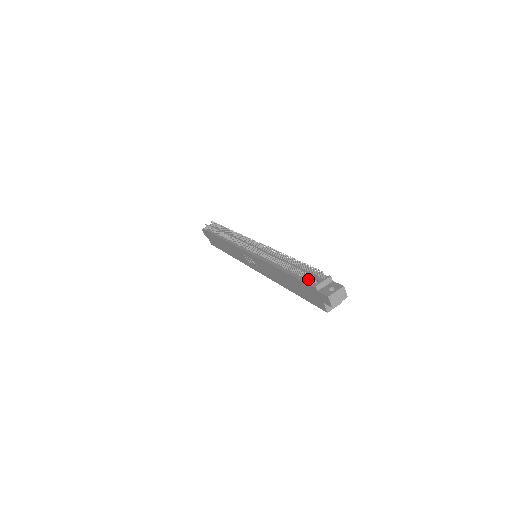
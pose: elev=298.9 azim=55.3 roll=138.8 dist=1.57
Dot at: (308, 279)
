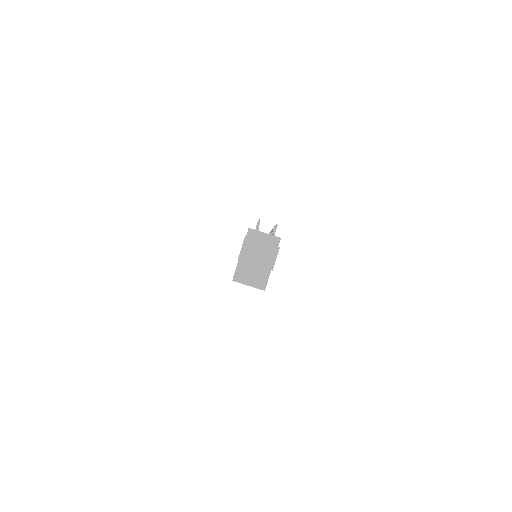
Dot at: occluded
